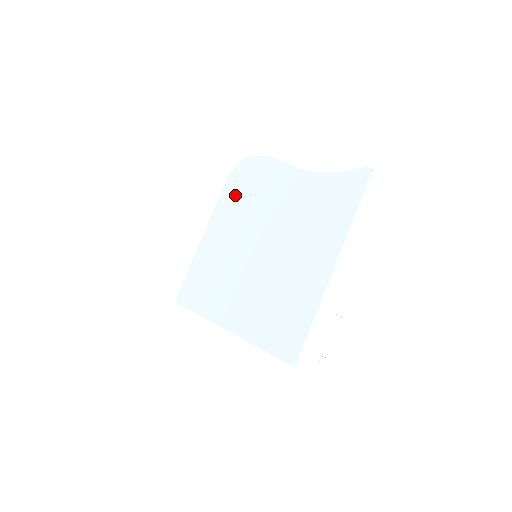
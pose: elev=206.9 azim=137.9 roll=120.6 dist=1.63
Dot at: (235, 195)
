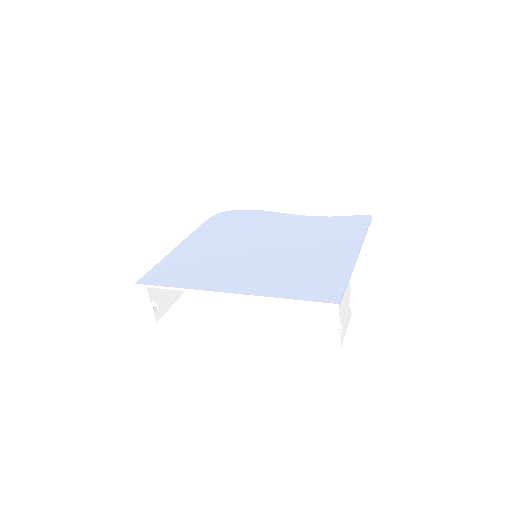
Dot at: (222, 225)
